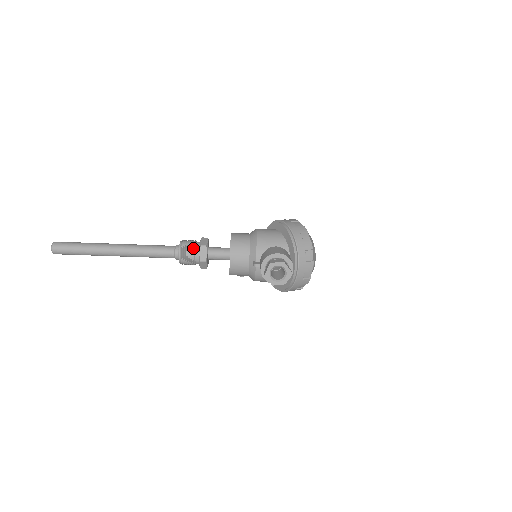
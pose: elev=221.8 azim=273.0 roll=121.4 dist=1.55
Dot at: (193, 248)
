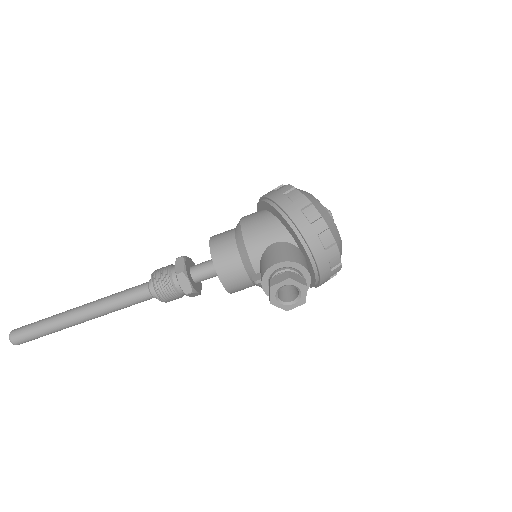
Dot at: (169, 281)
